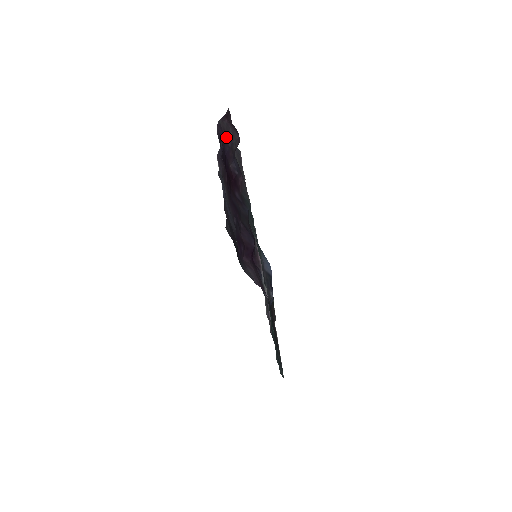
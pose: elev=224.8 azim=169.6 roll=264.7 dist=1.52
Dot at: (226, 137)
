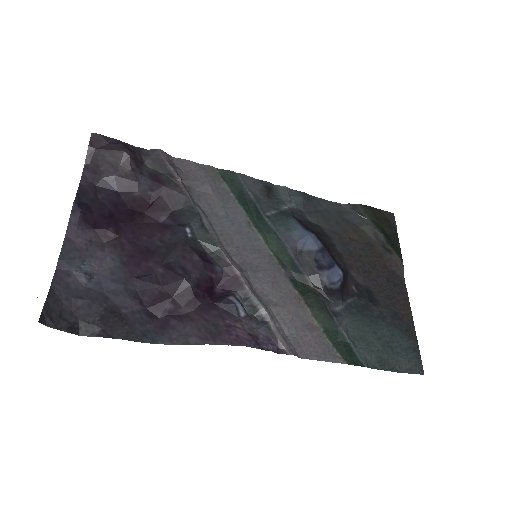
Dot at: (103, 173)
